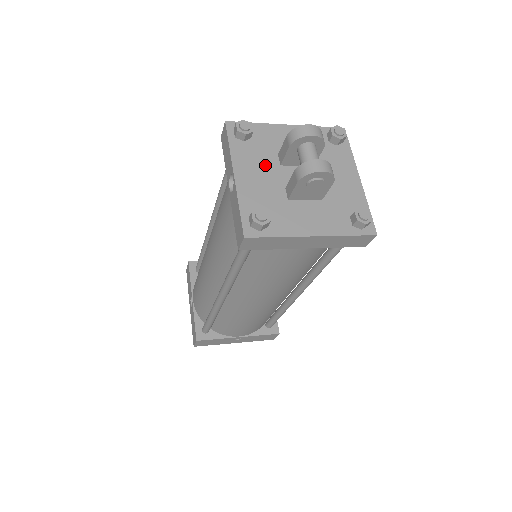
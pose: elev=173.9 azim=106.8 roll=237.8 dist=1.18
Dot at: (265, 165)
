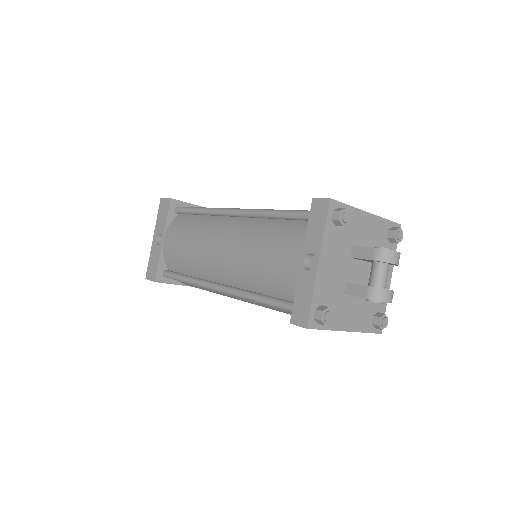
Dot at: (341, 255)
